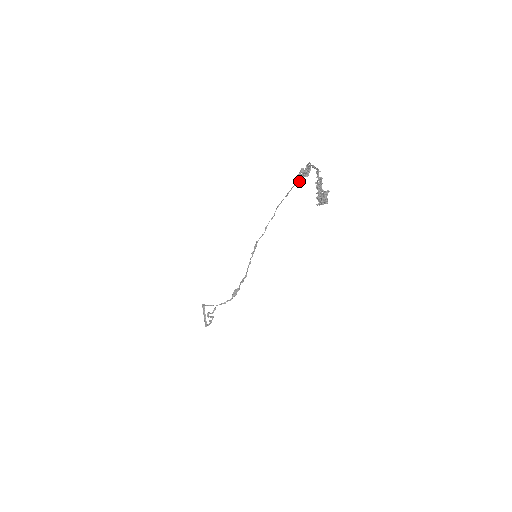
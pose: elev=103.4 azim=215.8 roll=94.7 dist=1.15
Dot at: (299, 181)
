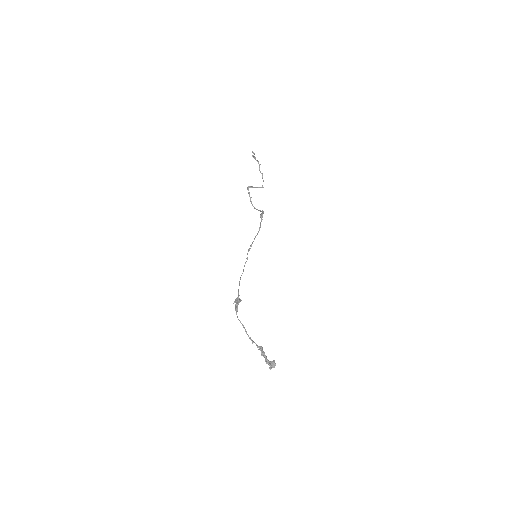
Dot at: (239, 295)
